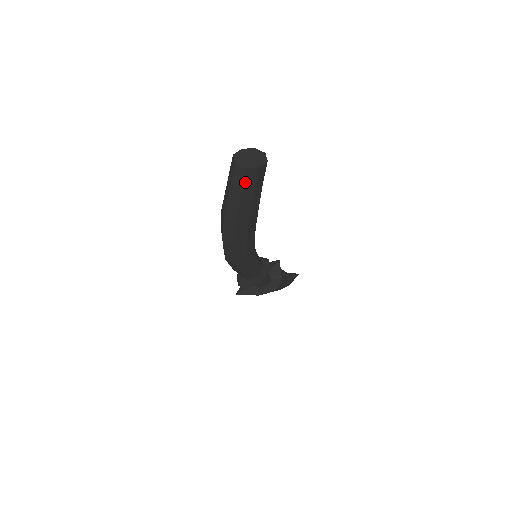
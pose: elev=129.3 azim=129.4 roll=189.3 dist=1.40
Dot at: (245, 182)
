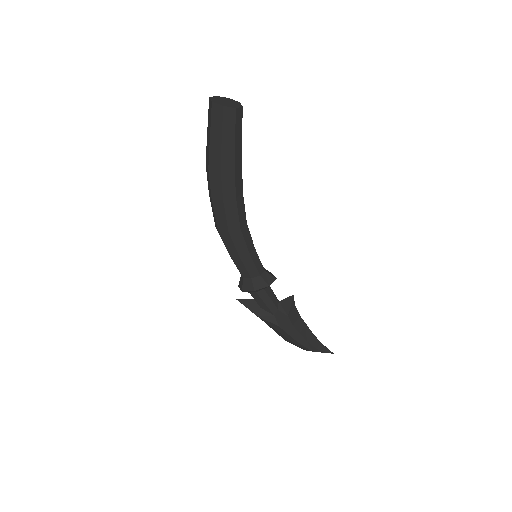
Dot at: (213, 119)
